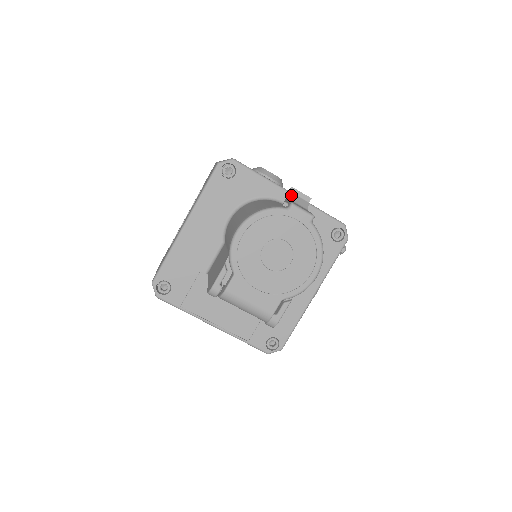
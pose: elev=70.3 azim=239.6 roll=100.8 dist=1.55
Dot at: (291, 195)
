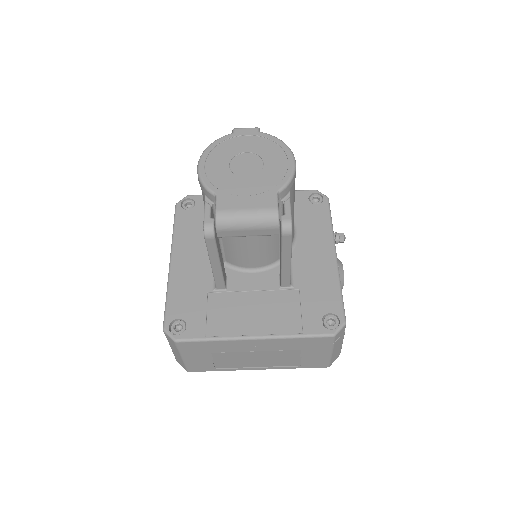
Dot at: occluded
